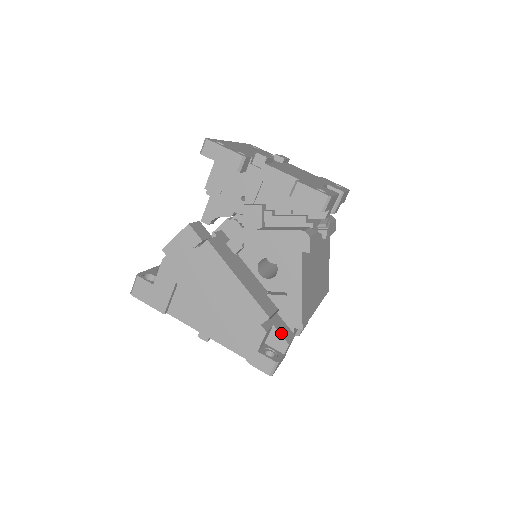
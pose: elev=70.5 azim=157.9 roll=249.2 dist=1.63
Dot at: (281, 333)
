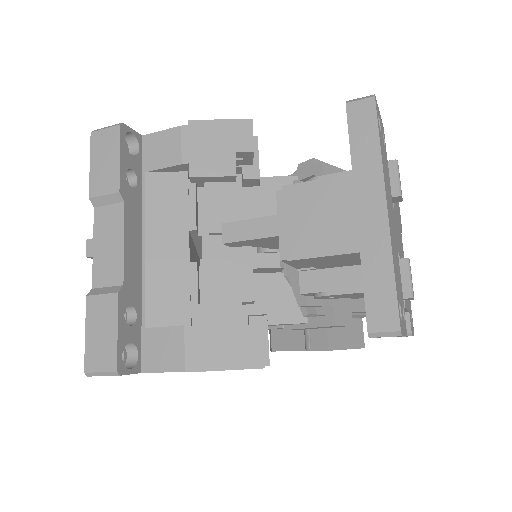
Dot at: occluded
